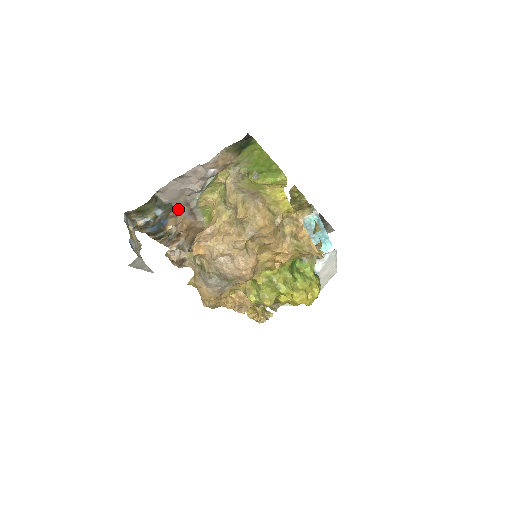
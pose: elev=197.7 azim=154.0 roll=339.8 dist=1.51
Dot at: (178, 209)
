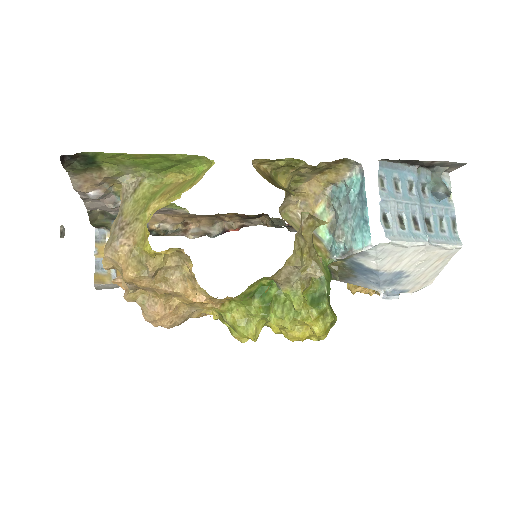
Dot at: occluded
